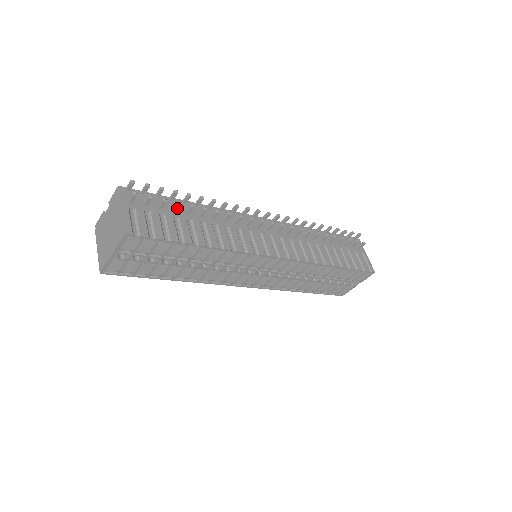
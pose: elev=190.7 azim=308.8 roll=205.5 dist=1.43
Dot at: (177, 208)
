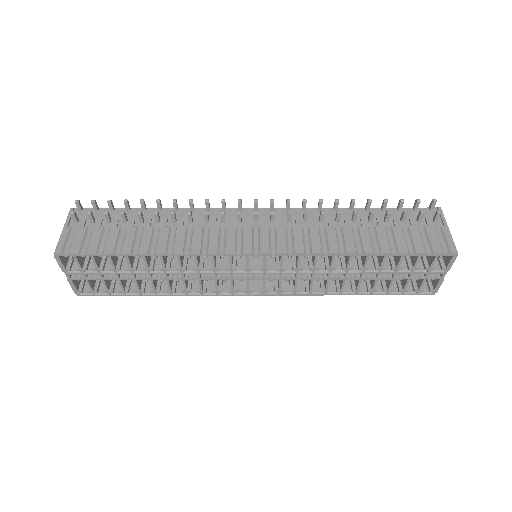
Dot at: (124, 218)
